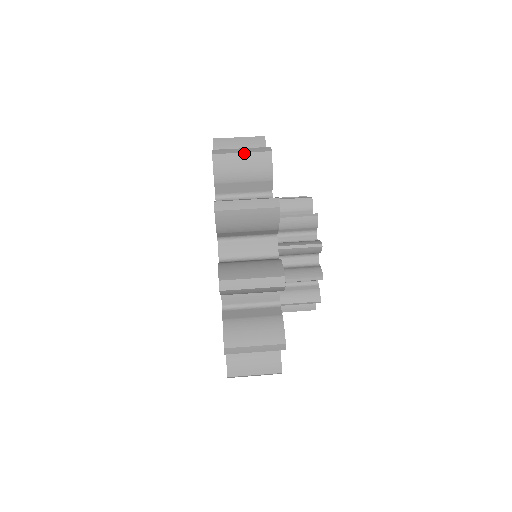
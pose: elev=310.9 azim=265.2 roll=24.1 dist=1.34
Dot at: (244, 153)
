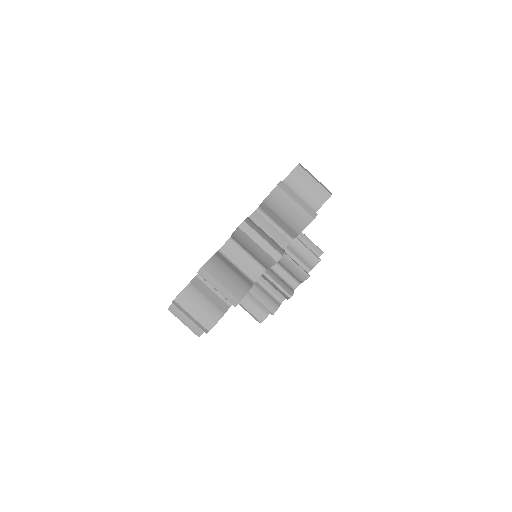
Dot at: (316, 181)
